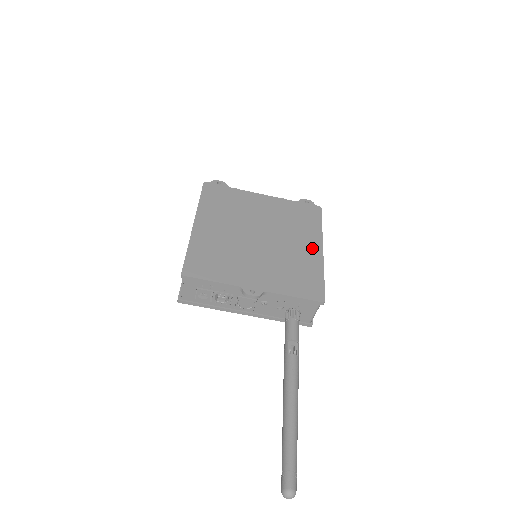
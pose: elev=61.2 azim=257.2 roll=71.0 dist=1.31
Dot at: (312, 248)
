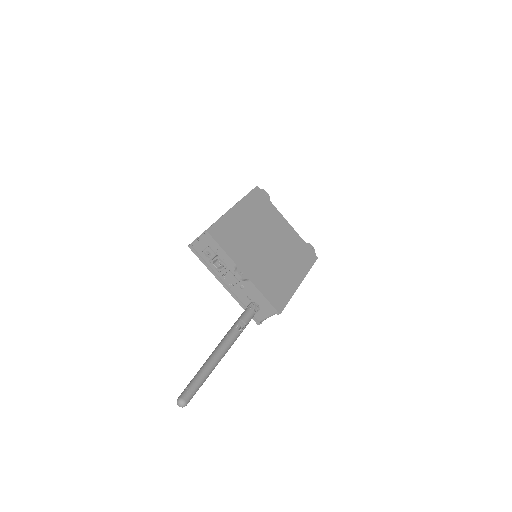
Dot at: (295, 277)
